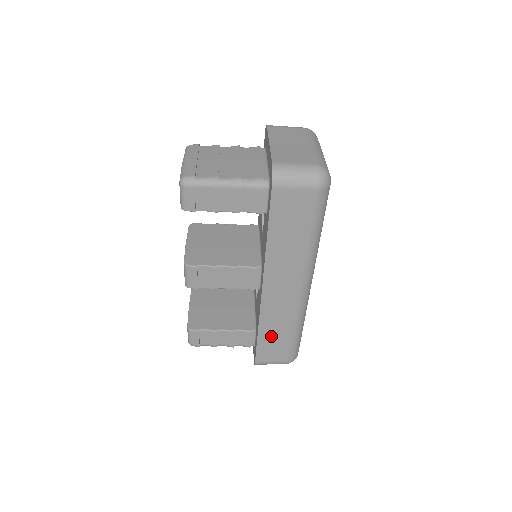
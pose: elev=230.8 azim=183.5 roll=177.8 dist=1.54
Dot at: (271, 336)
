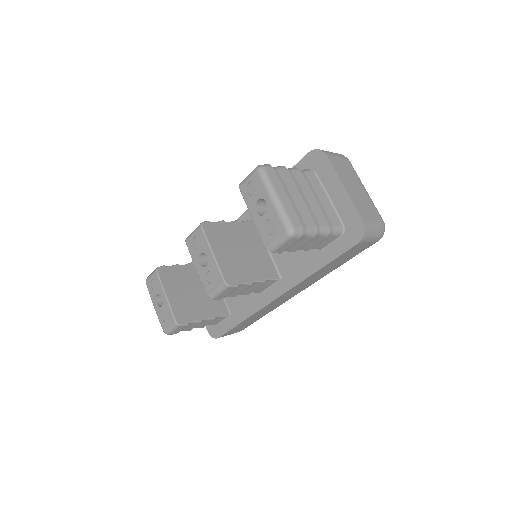
Dot at: (249, 321)
